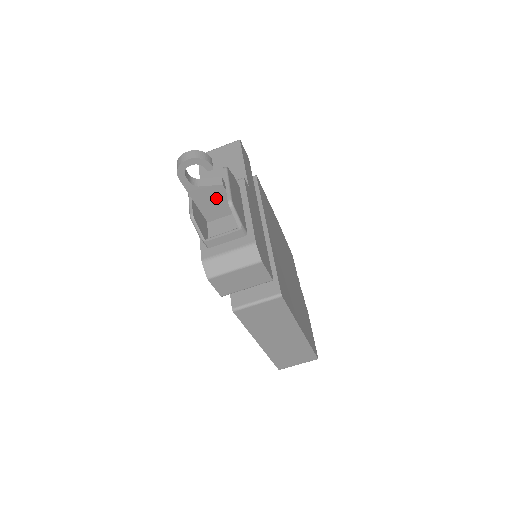
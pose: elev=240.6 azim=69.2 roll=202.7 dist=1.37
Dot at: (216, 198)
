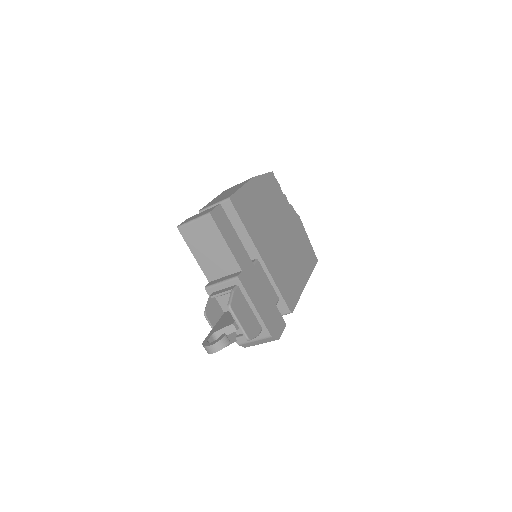
Dot at: occluded
